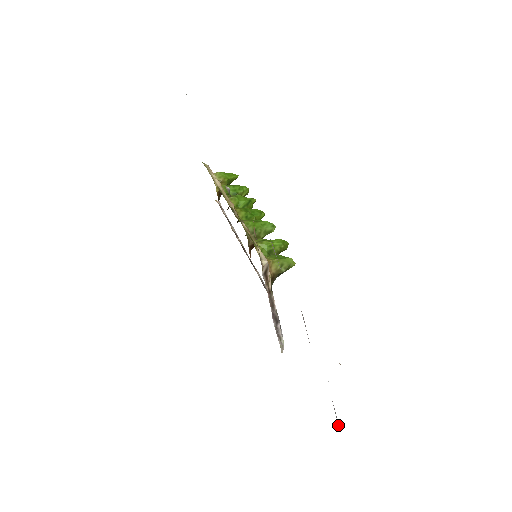
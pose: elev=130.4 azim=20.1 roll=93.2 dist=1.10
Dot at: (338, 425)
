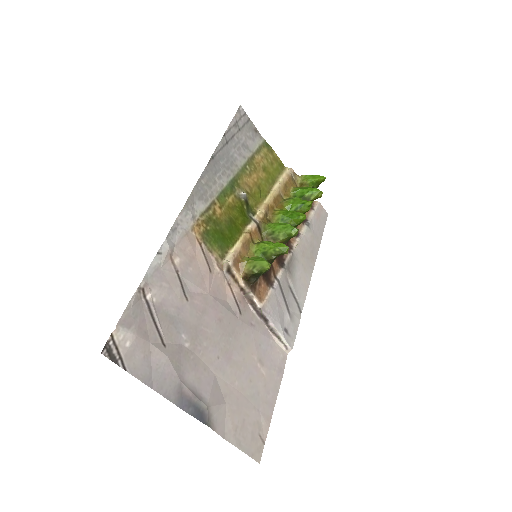
Dot at: (193, 411)
